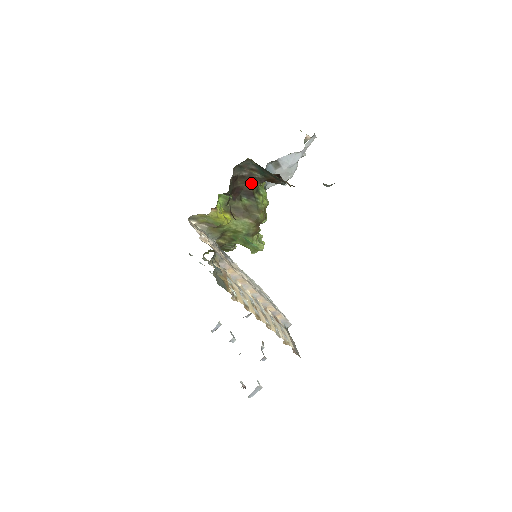
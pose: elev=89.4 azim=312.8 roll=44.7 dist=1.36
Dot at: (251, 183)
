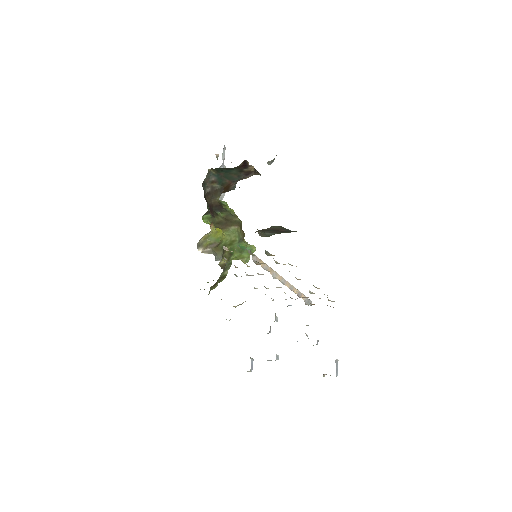
Dot at: (215, 197)
